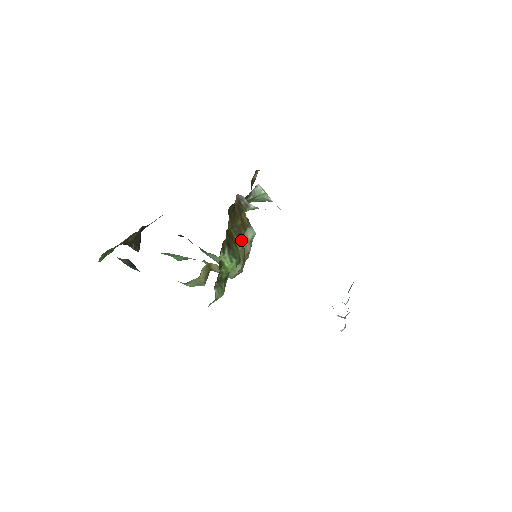
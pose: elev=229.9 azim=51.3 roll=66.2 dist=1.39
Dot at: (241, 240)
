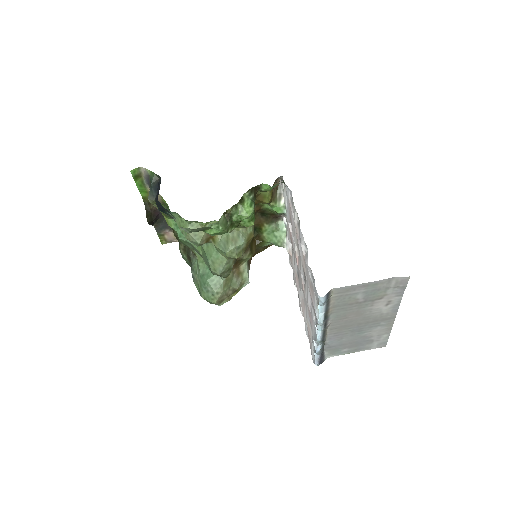
Dot at: (238, 269)
